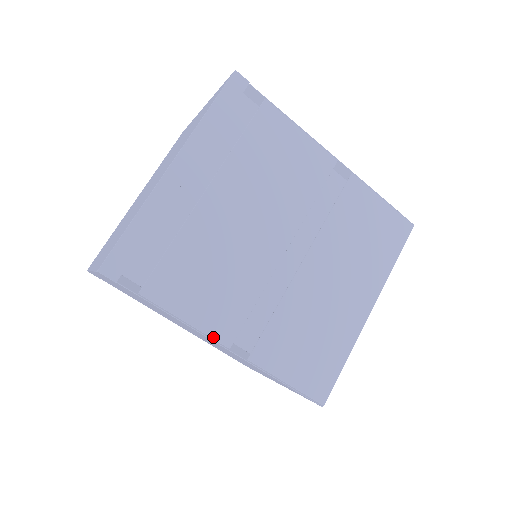
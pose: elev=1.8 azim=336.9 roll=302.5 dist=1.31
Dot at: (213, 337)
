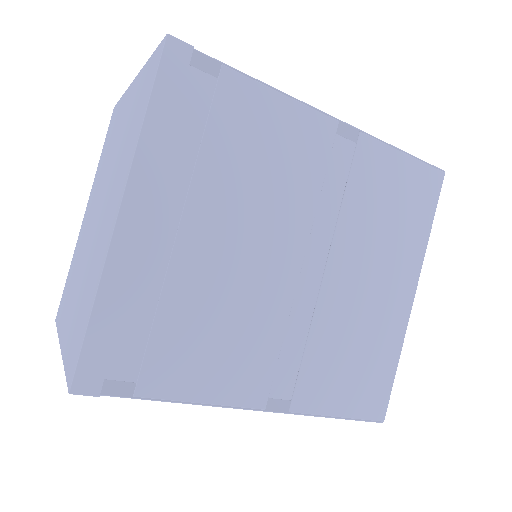
Dot at: (242, 405)
